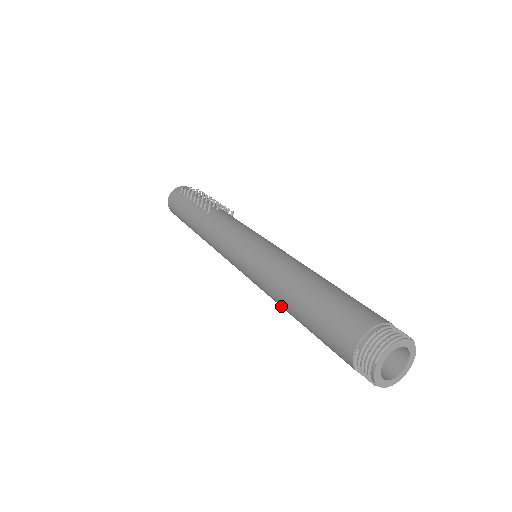
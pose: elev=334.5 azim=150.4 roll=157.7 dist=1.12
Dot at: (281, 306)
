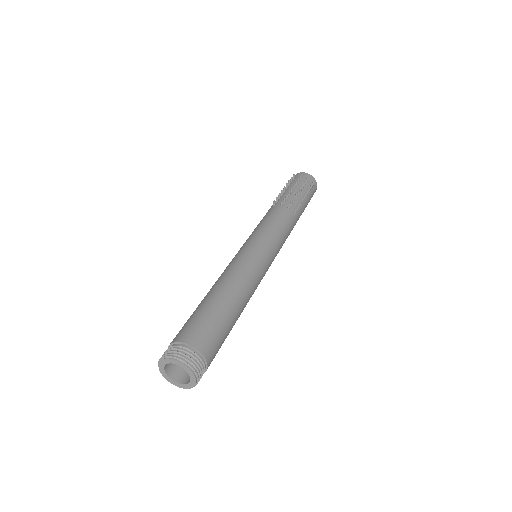
Dot at: occluded
